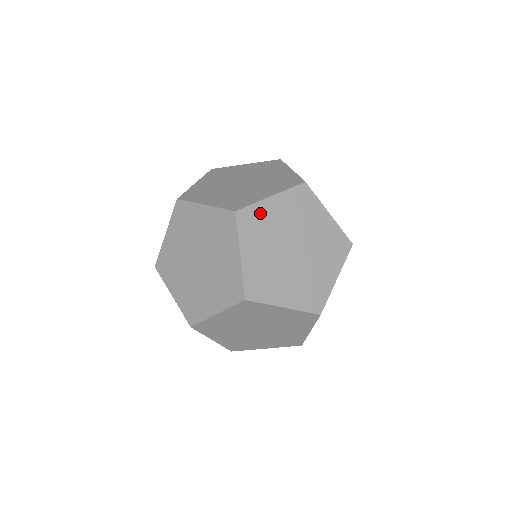
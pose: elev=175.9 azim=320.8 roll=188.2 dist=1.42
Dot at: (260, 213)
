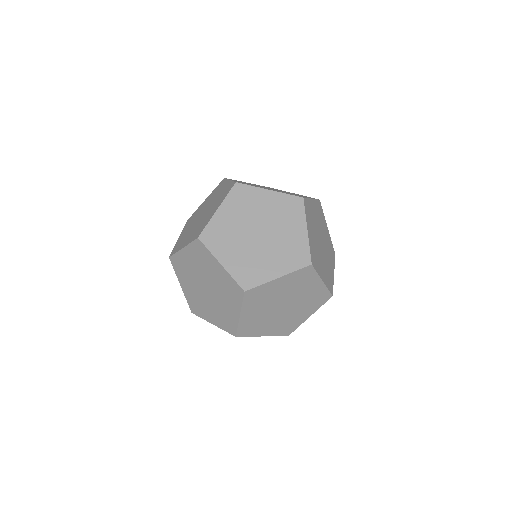
Dot at: (216, 227)
